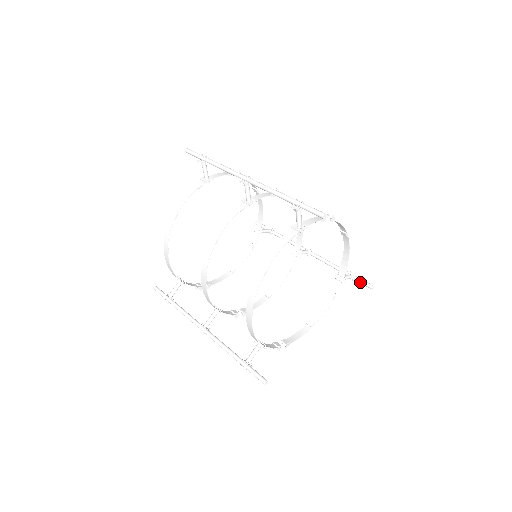
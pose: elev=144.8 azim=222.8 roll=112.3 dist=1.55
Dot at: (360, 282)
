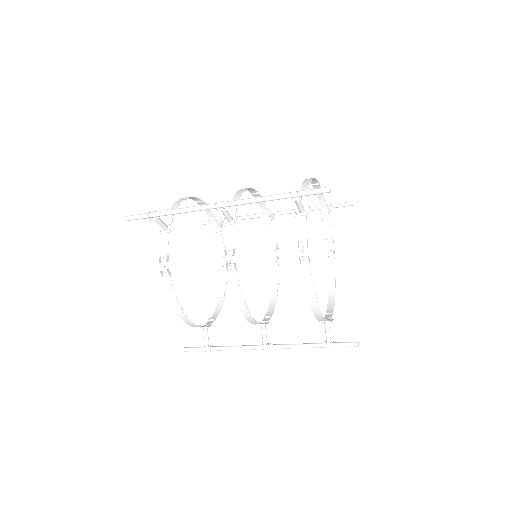
Dot at: (341, 342)
